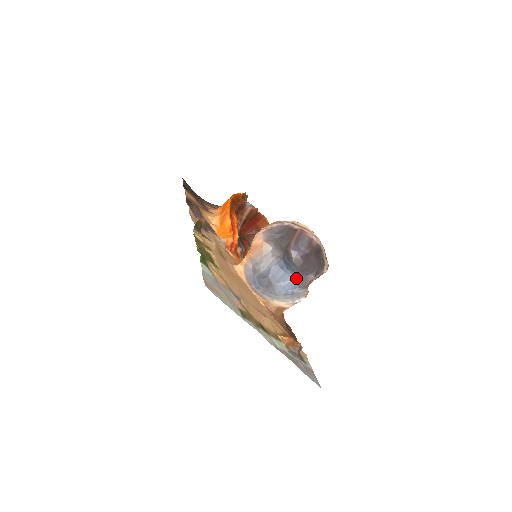
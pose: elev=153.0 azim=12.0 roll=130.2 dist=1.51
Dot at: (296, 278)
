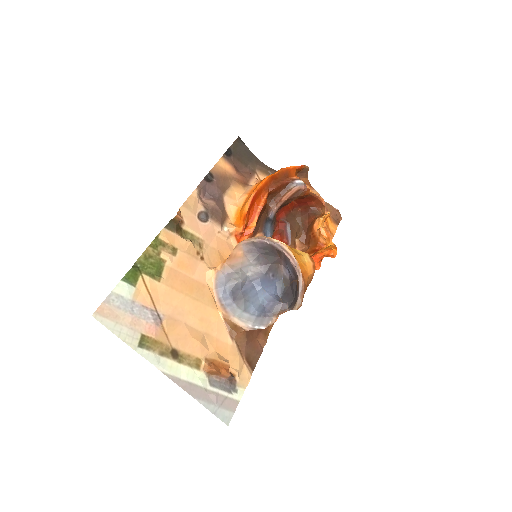
Dot at: (265, 303)
